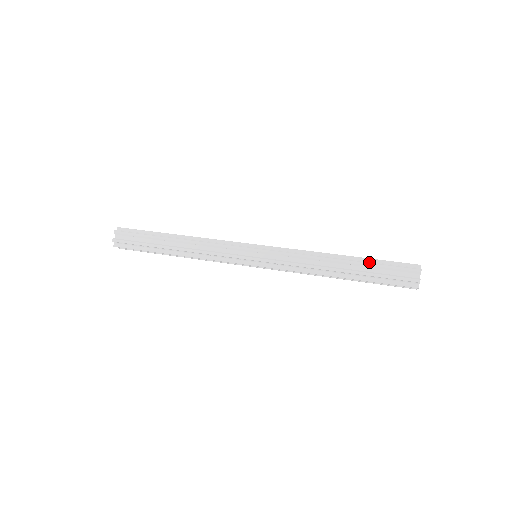
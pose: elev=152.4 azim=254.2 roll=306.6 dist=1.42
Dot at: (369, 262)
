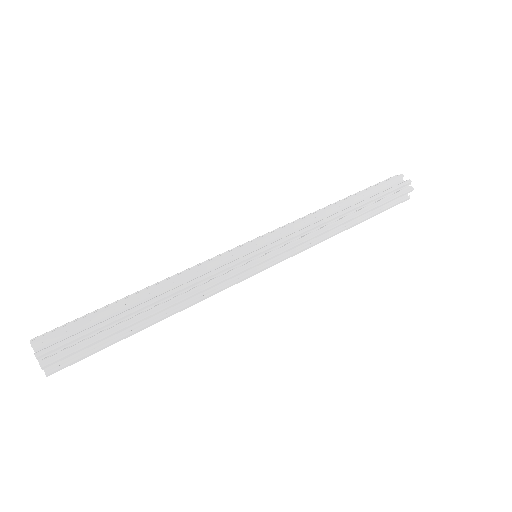
Dot at: occluded
